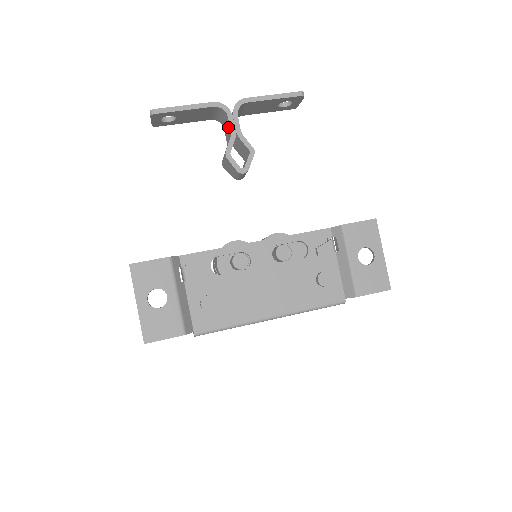
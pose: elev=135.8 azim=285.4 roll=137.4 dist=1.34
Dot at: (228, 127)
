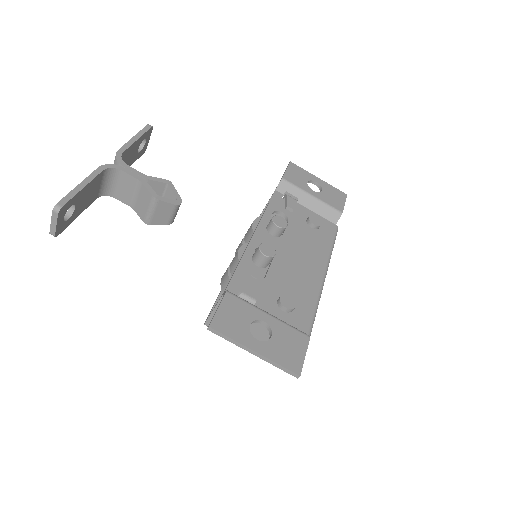
Dot at: (128, 182)
